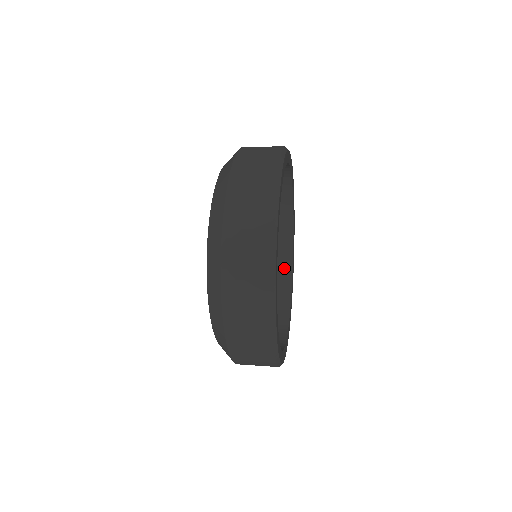
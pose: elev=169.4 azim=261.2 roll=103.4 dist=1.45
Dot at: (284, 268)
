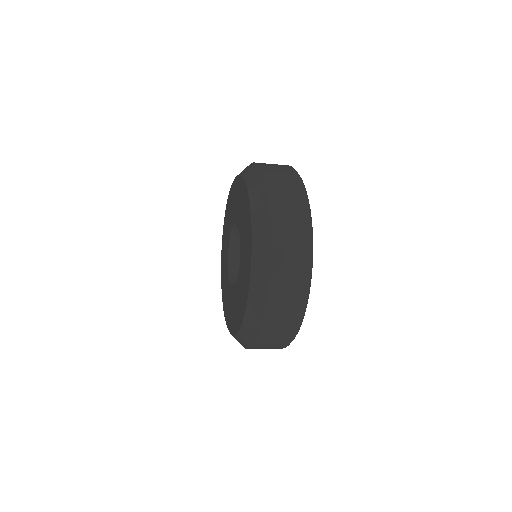
Dot at: occluded
